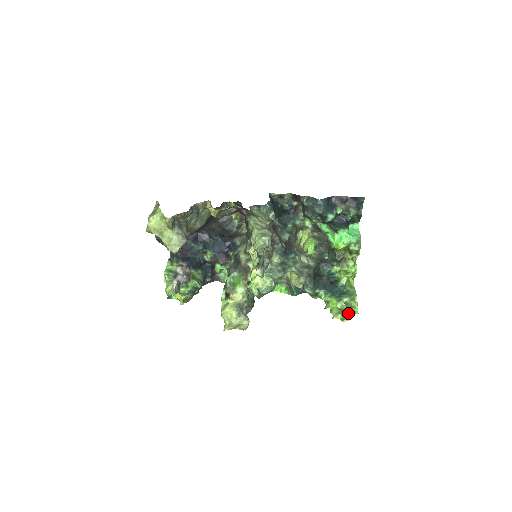
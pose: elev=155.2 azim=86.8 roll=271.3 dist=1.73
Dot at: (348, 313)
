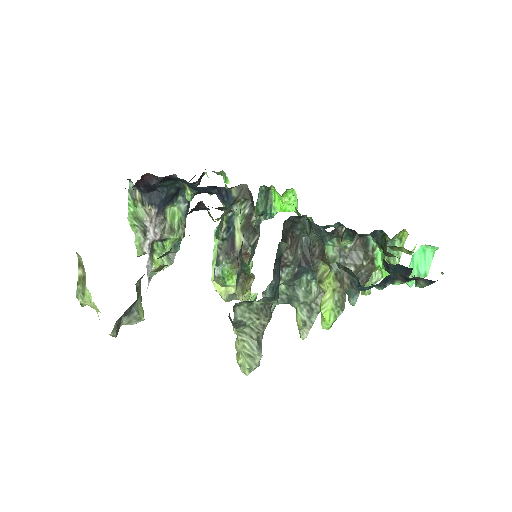
Dot at: (375, 281)
